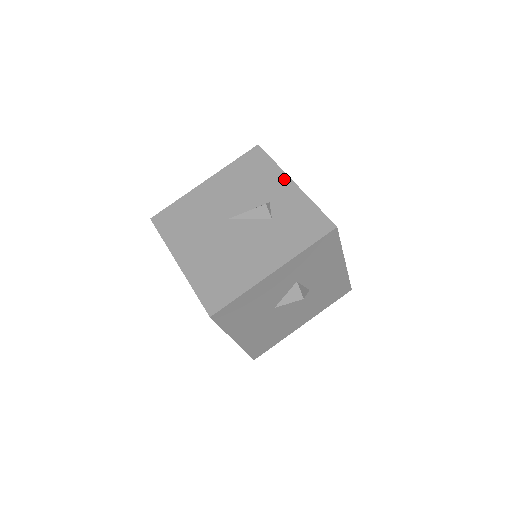
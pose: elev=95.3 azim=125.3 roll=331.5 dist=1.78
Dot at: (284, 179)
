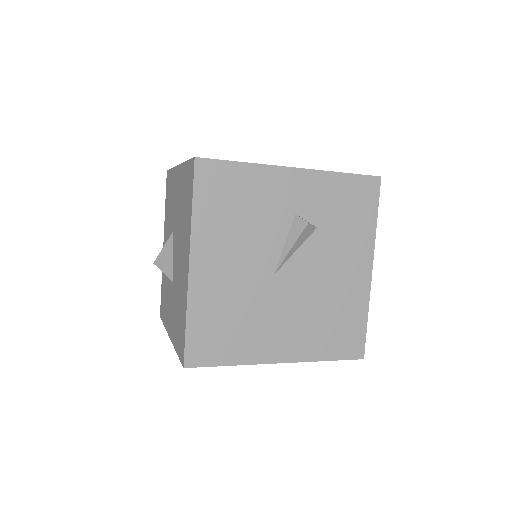
Dot at: (281, 174)
